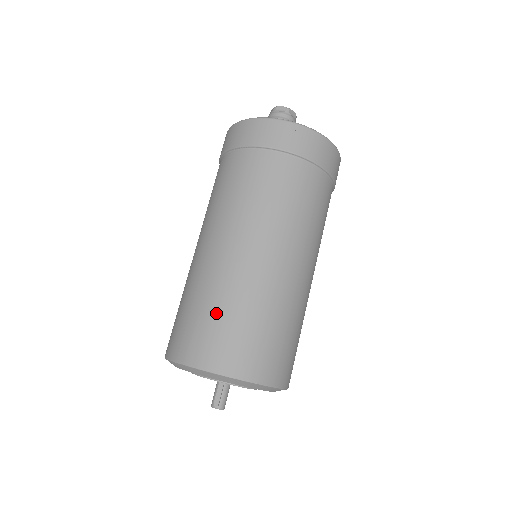
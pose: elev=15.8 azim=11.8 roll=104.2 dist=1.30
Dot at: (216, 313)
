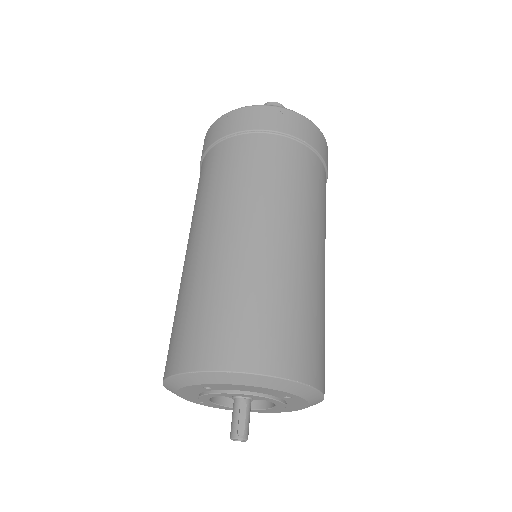
Dot at: (254, 302)
